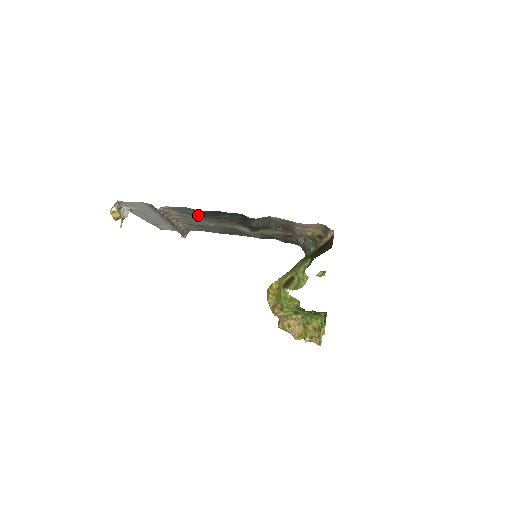
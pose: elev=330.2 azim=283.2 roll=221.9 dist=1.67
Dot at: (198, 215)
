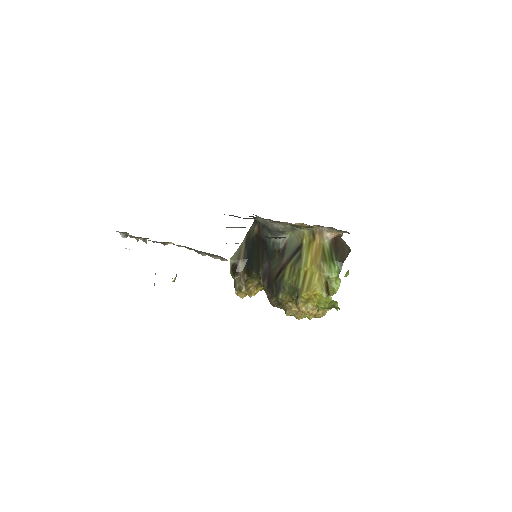
Dot at: occluded
